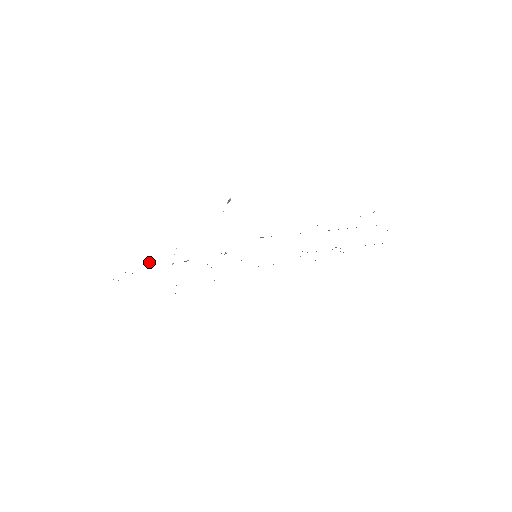
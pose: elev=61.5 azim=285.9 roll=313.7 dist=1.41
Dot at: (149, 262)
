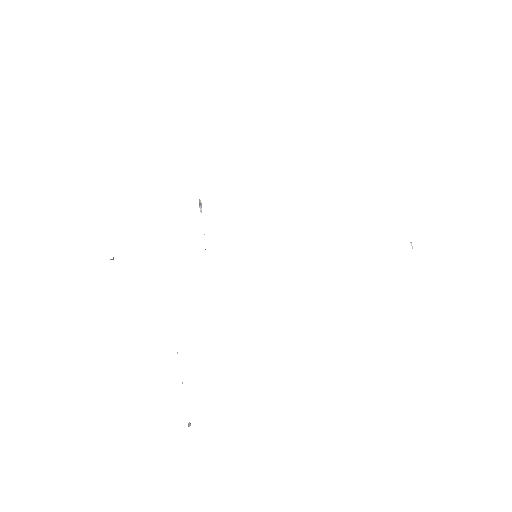
Dot at: occluded
